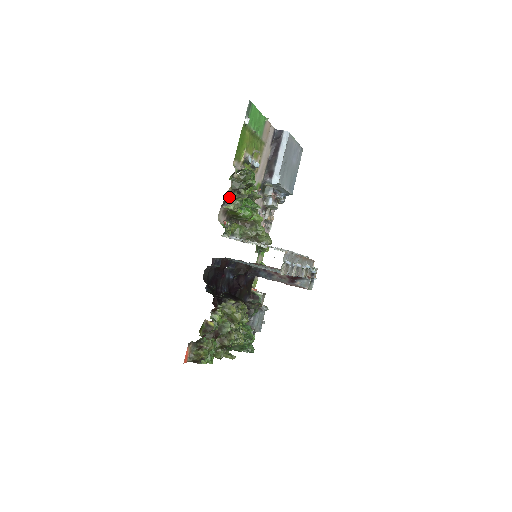
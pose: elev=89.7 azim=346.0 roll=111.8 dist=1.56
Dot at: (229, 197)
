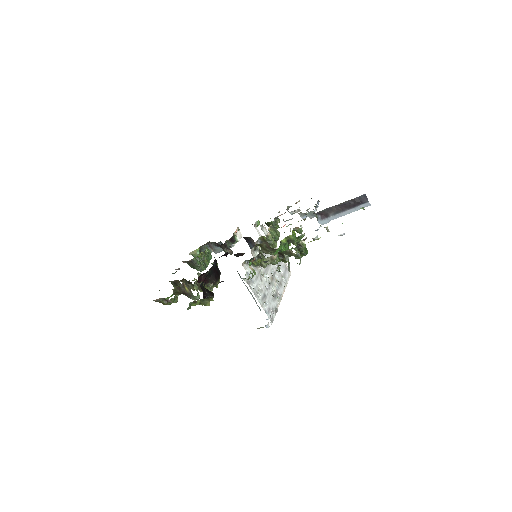
Dot at: (273, 256)
